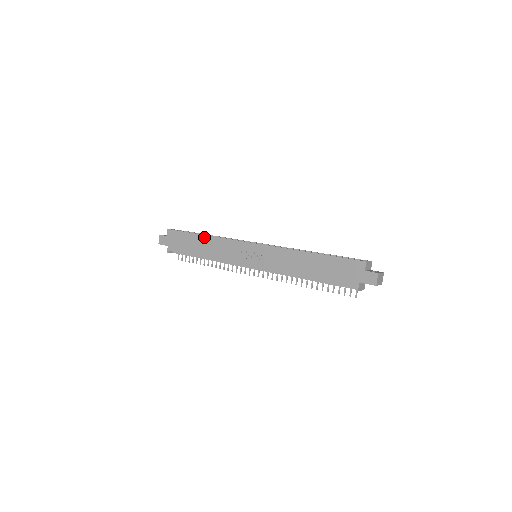
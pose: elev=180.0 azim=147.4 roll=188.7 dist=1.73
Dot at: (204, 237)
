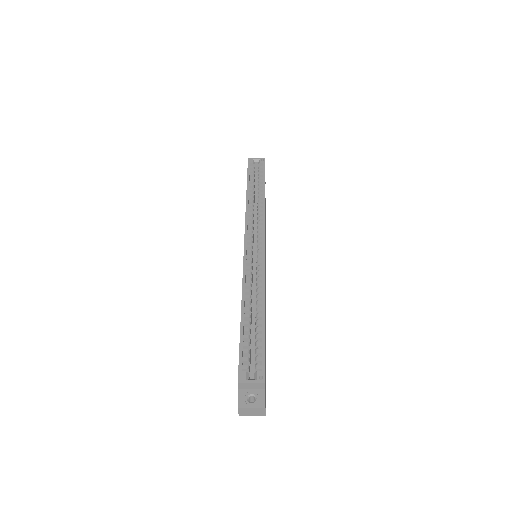
Dot at: (246, 196)
